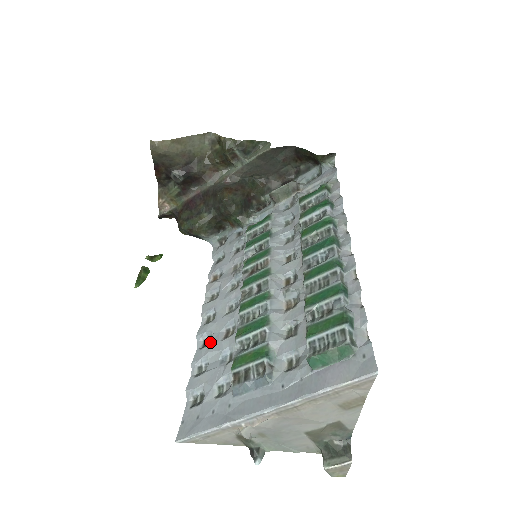
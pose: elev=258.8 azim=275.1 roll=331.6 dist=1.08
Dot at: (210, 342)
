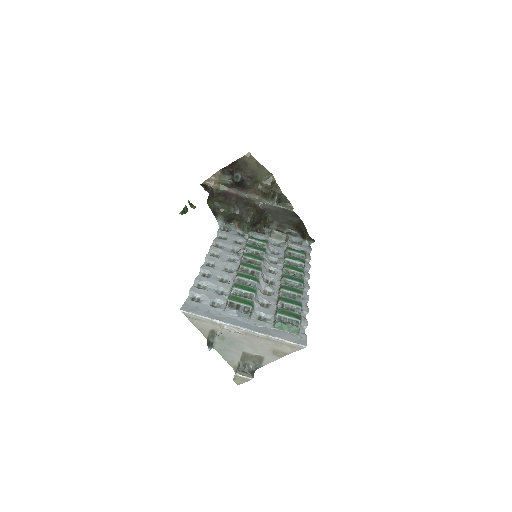
Dot at: (210, 277)
